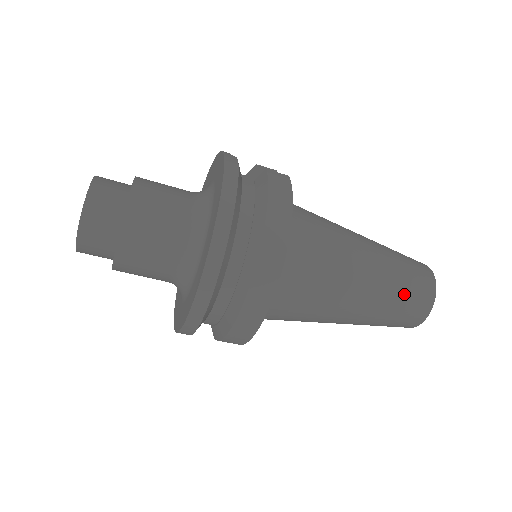
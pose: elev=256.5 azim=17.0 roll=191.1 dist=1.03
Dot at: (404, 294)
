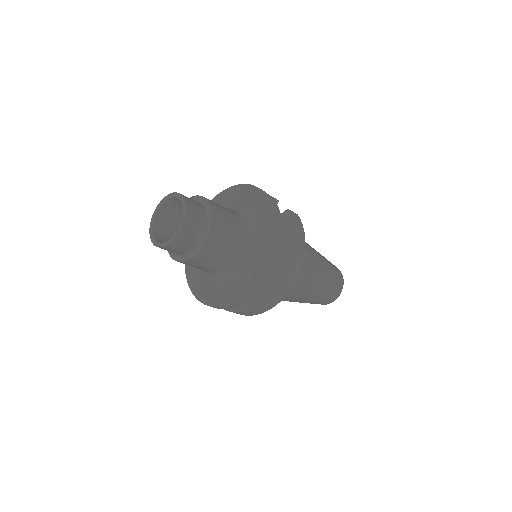
Dot at: (331, 288)
